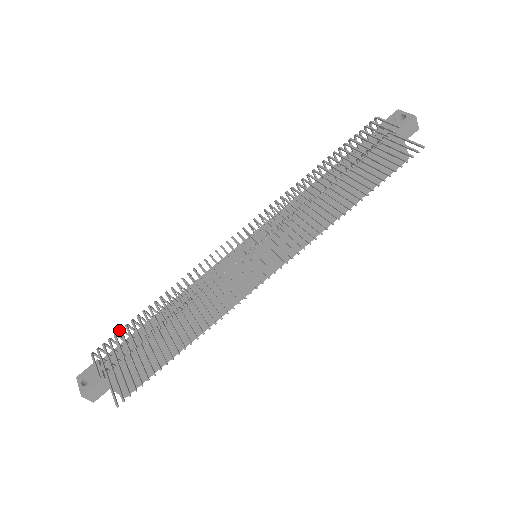
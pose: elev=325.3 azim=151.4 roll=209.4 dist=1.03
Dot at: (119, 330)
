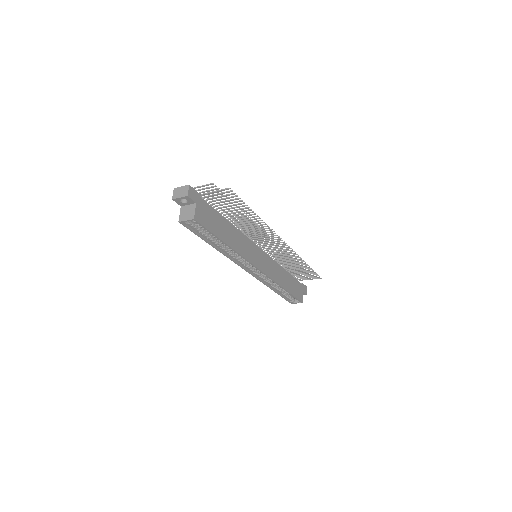
Dot at: occluded
